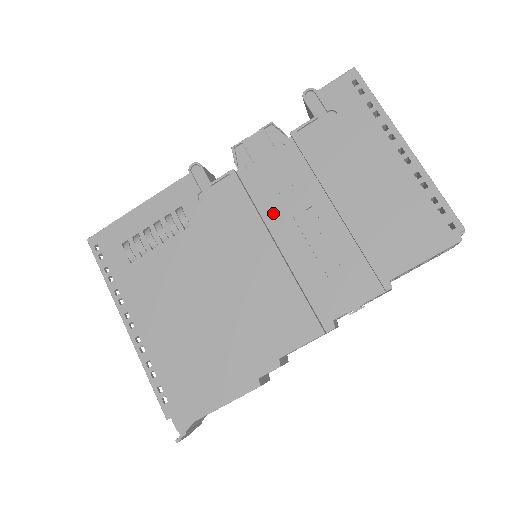
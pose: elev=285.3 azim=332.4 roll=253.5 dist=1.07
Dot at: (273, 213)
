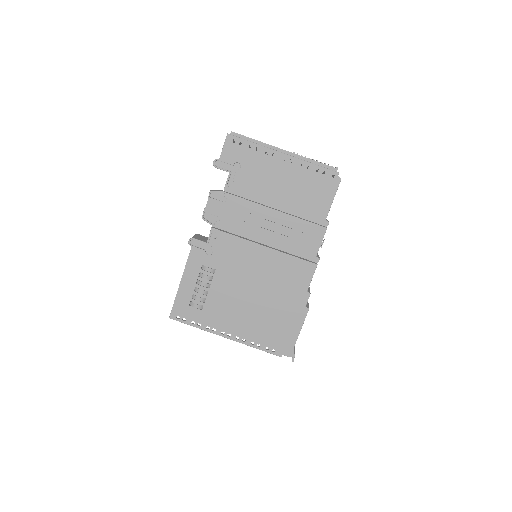
Dot at: (249, 233)
